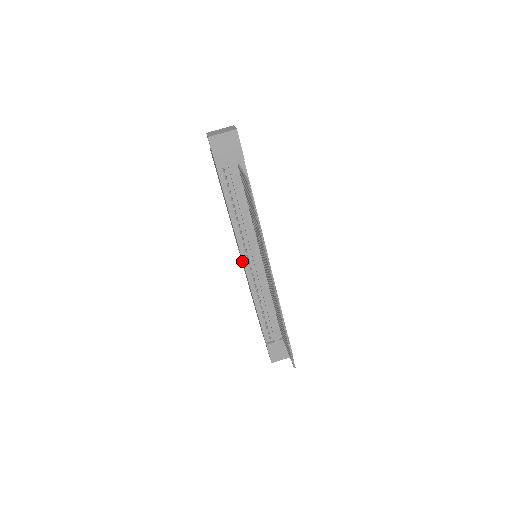
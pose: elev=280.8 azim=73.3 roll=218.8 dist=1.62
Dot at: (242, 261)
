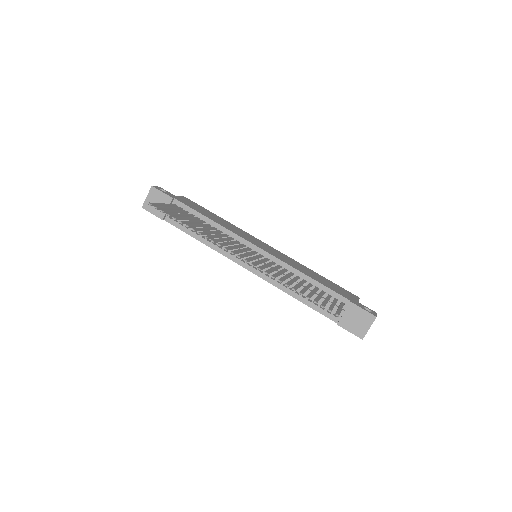
Dot at: occluded
